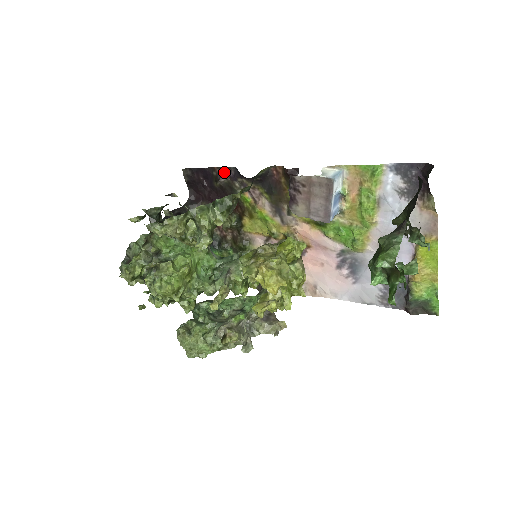
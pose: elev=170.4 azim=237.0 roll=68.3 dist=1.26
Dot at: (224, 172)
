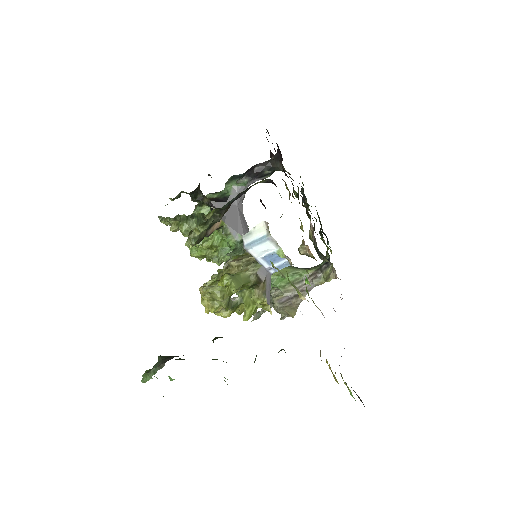
Dot at: (271, 152)
